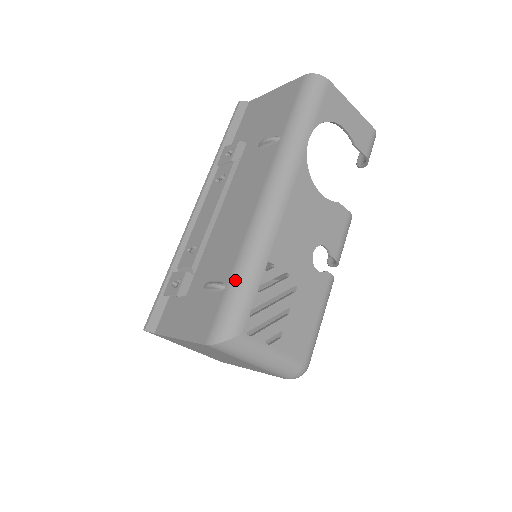
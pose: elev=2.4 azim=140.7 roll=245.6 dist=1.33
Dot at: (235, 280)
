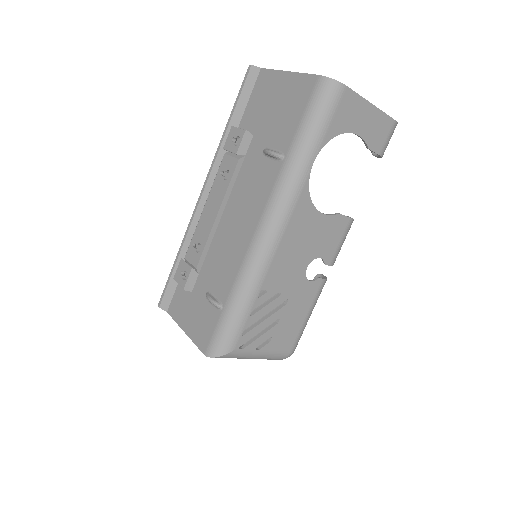
Dot at: (230, 306)
